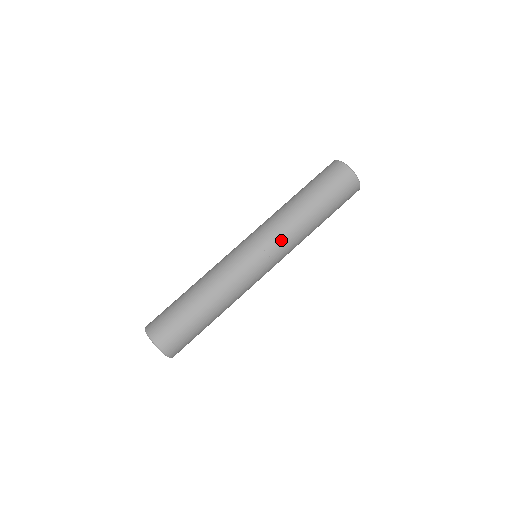
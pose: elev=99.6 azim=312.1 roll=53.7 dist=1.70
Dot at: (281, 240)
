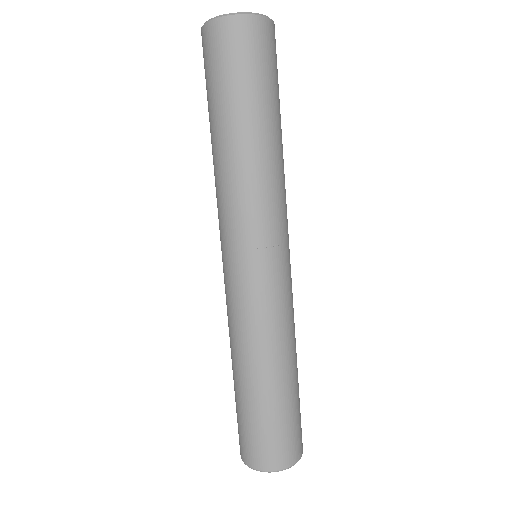
Dot at: (285, 210)
